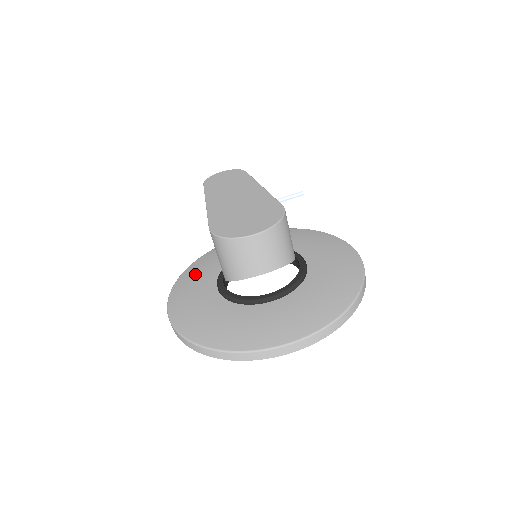
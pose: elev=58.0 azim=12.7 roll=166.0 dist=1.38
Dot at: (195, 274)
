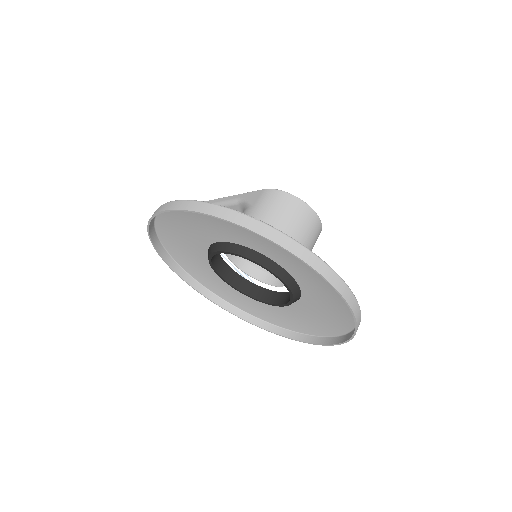
Dot at: (178, 227)
